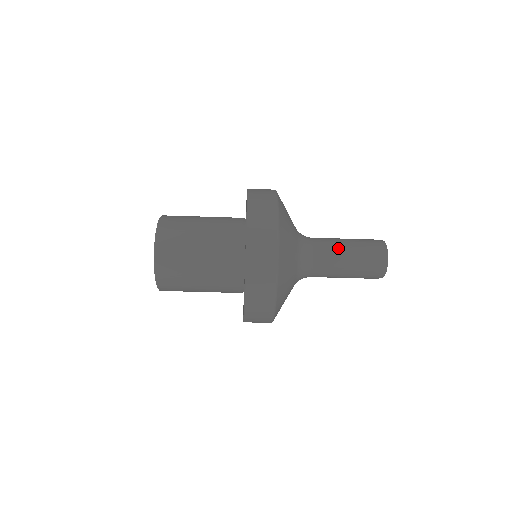
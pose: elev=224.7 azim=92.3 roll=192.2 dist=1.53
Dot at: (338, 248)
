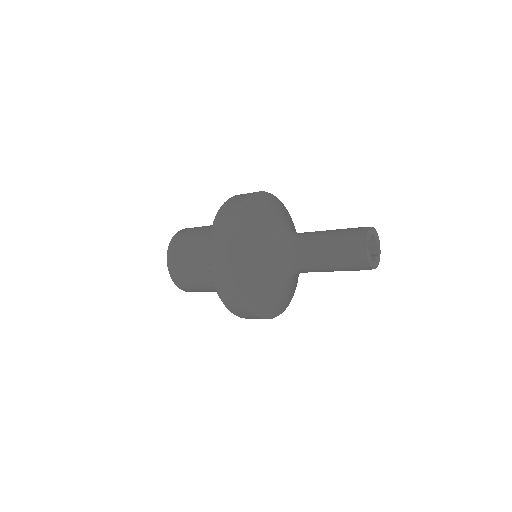
Dot at: (315, 248)
